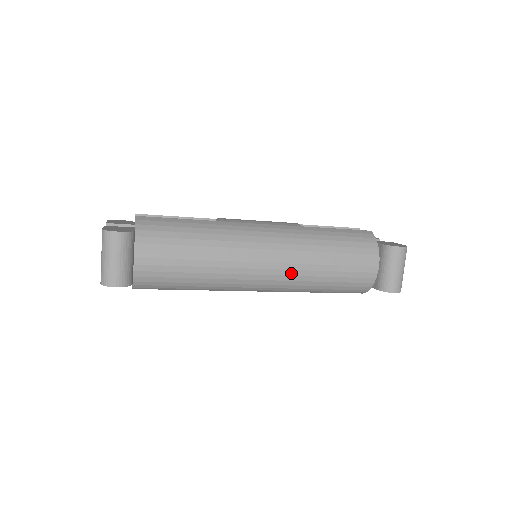
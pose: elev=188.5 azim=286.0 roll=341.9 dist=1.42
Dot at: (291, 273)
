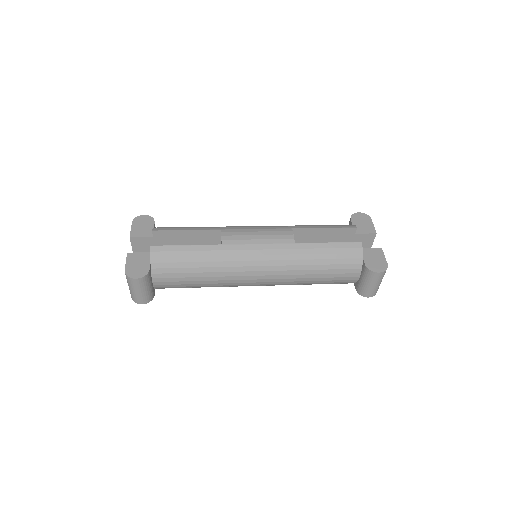
Dot at: (280, 283)
